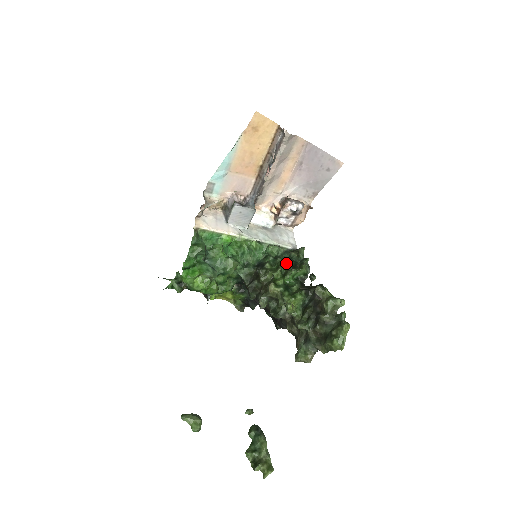
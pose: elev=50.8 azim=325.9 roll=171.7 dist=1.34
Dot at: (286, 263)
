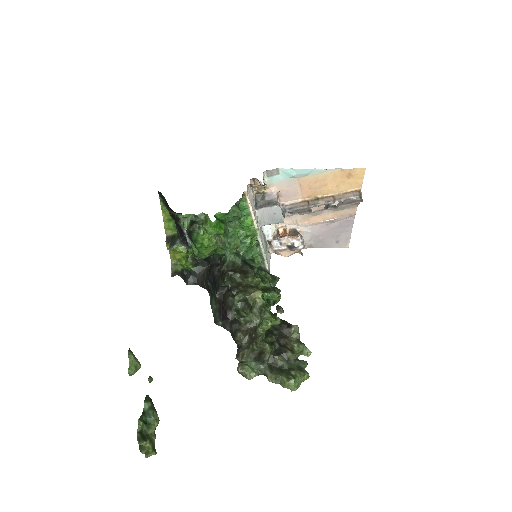
Dot at: (269, 281)
